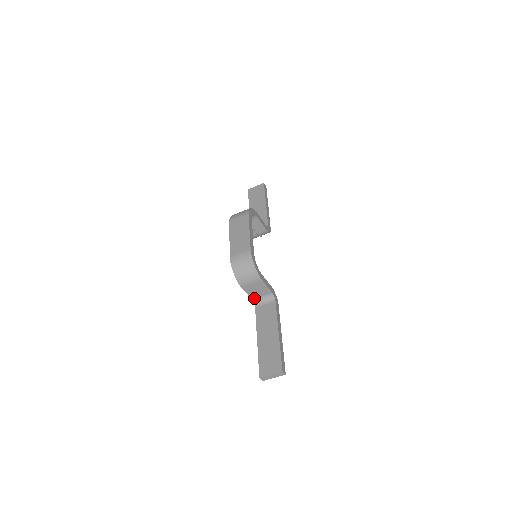
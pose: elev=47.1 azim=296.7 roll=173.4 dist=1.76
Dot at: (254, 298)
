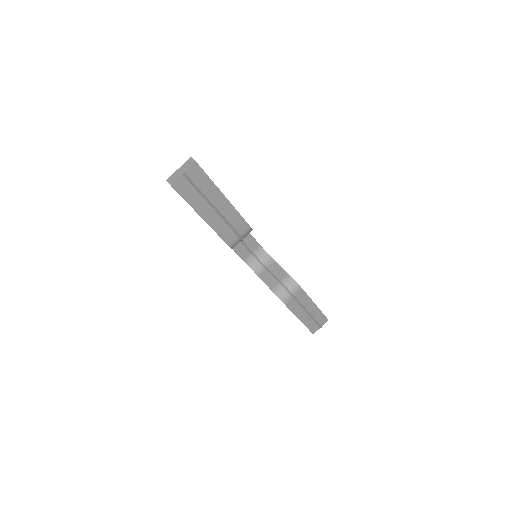
Dot at: occluded
